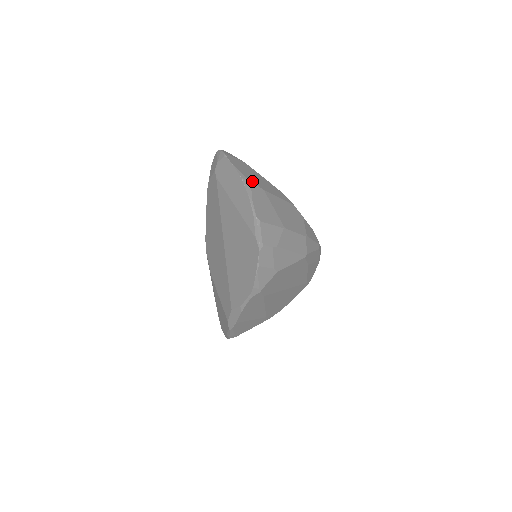
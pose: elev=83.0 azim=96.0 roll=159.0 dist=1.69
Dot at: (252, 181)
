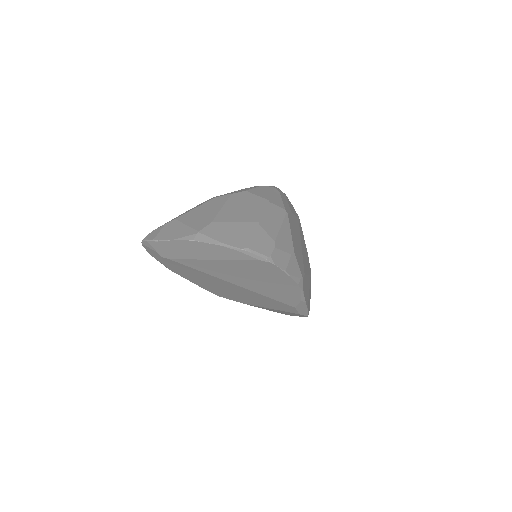
Dot at: (199, 230)
